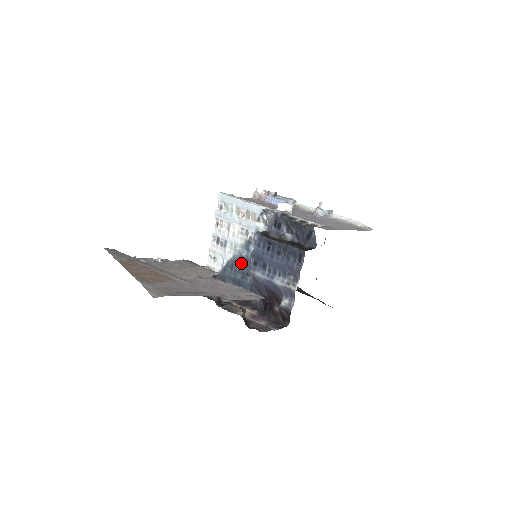
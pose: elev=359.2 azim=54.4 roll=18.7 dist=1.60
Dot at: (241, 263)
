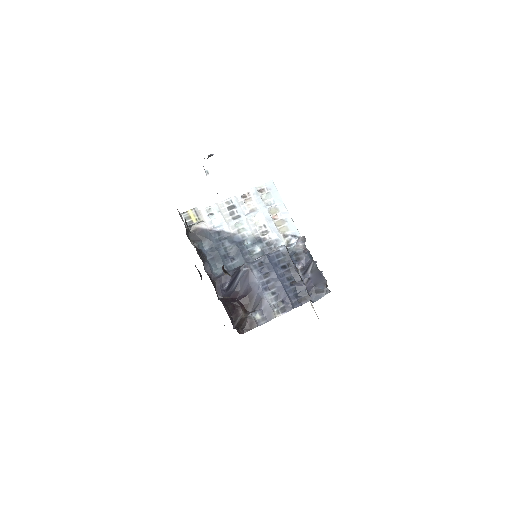
Dot at: (236, 246)
